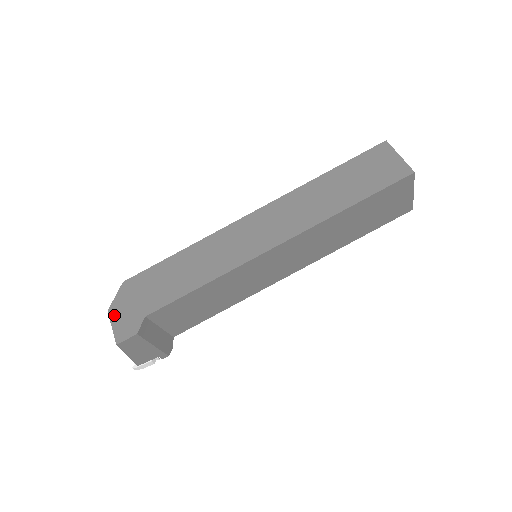
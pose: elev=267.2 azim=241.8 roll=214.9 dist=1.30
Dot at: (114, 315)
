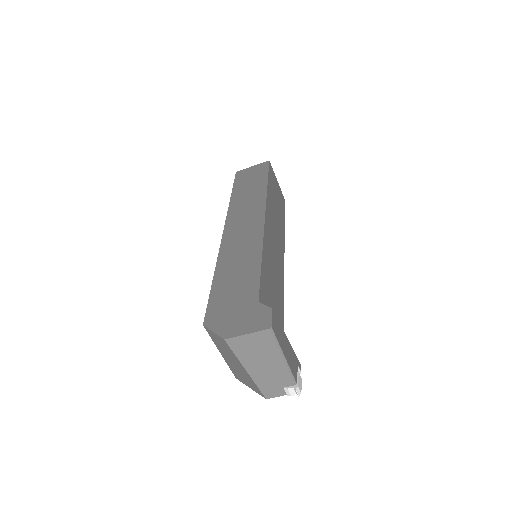
Dot at: (235, 332)
